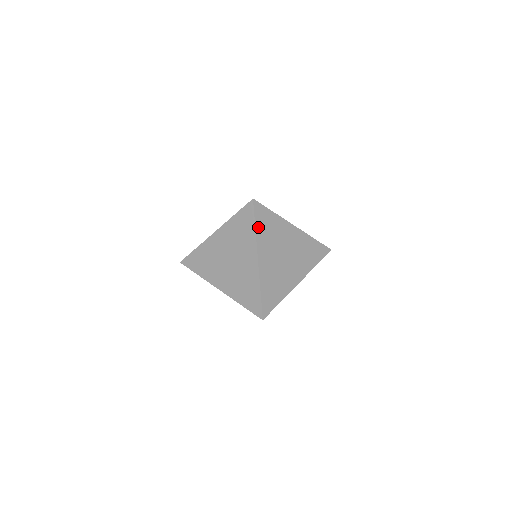
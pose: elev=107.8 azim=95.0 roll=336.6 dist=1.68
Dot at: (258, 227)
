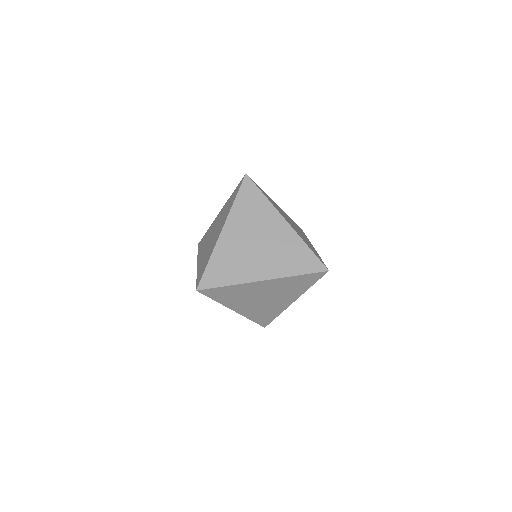
Dot at: (292, 220)
